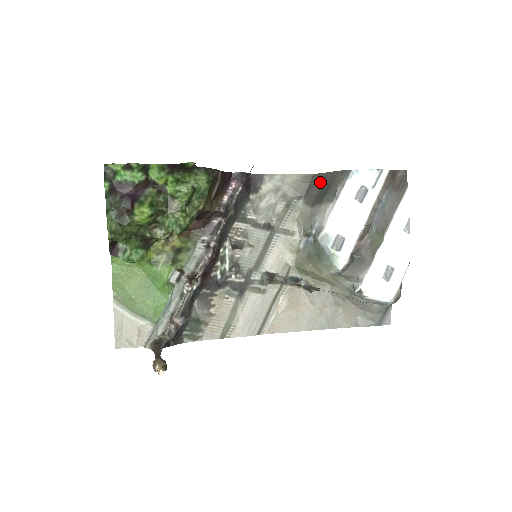
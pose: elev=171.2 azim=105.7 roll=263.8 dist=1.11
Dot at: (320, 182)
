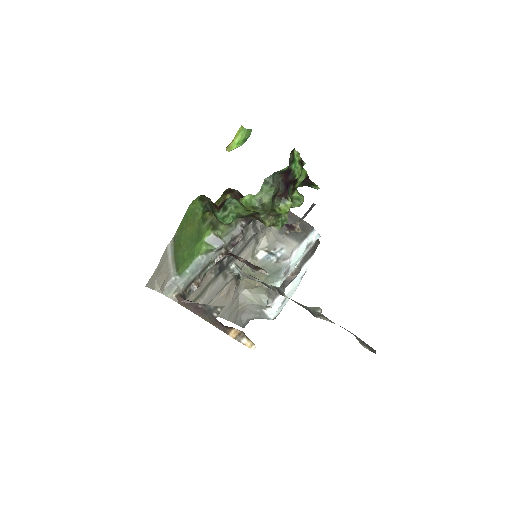
Dot at: (294, 221)
